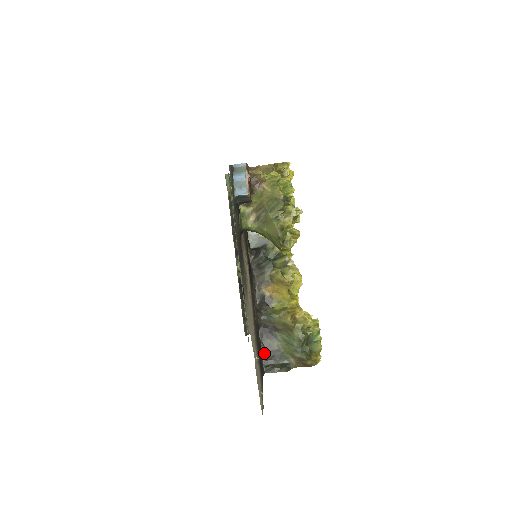
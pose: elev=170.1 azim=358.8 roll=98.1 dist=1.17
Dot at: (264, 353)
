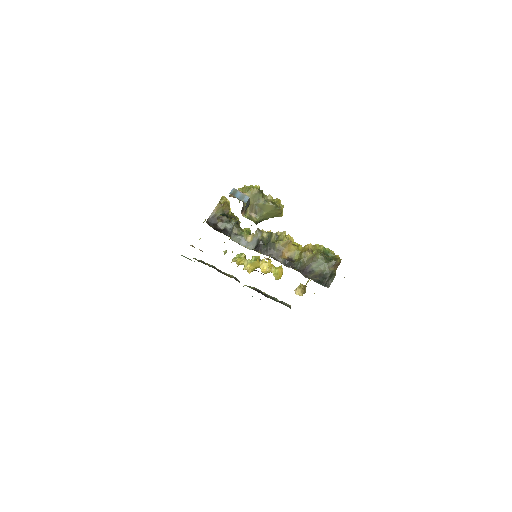
Dot at: (317, 282)
